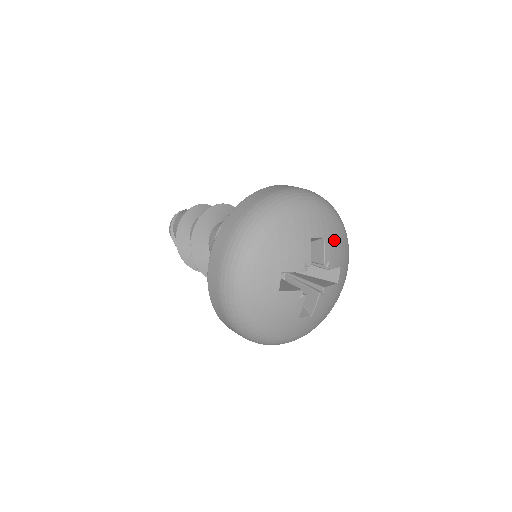
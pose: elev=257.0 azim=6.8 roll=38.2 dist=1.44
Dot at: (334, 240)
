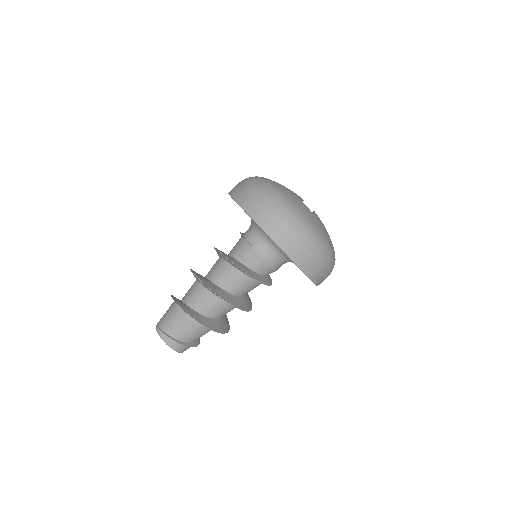
Dot at: occluded
